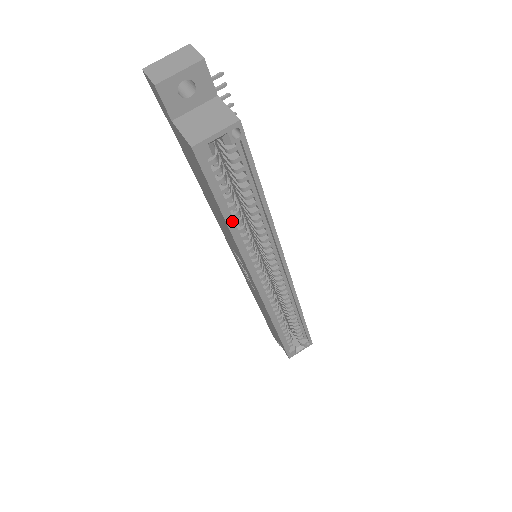
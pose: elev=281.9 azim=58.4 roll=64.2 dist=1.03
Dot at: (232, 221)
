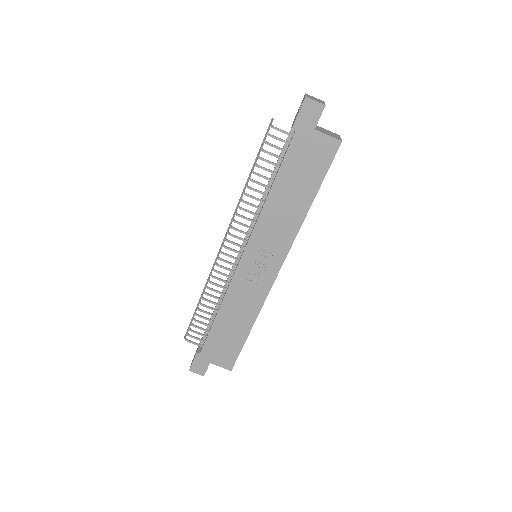
Dot at: (308, 203)
